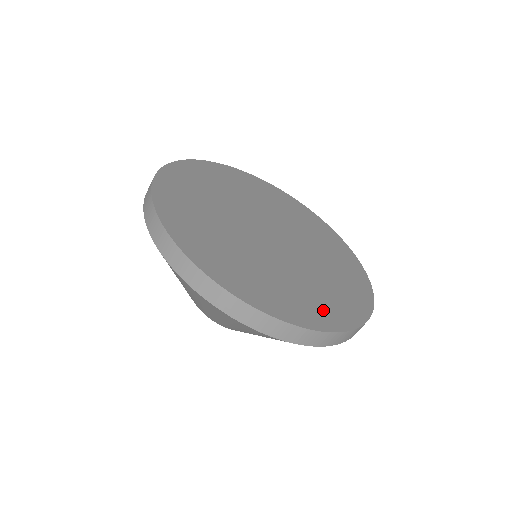
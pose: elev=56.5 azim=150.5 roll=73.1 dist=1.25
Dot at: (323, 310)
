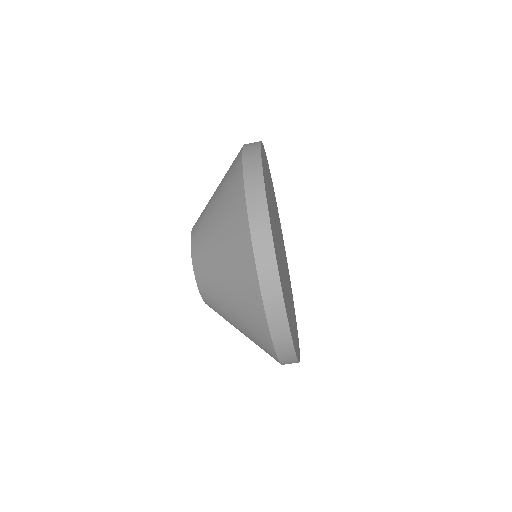
Dot at: (296, 339)
